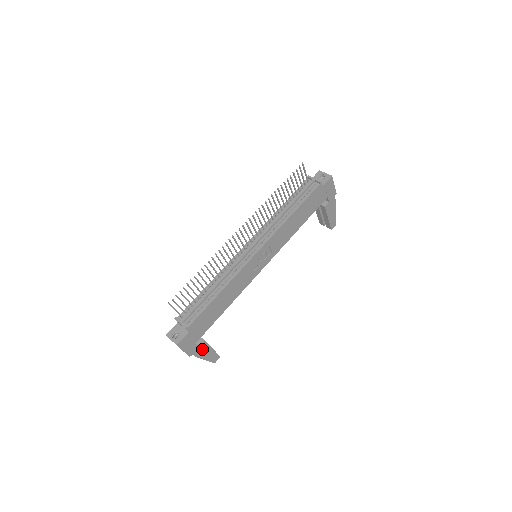
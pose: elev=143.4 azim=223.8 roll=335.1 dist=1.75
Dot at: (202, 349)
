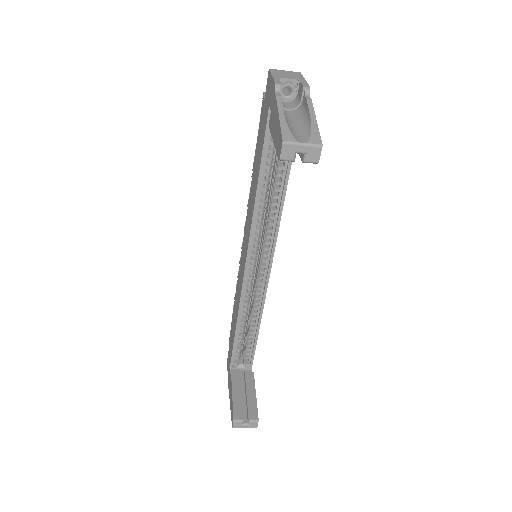
Dot at: occluded
